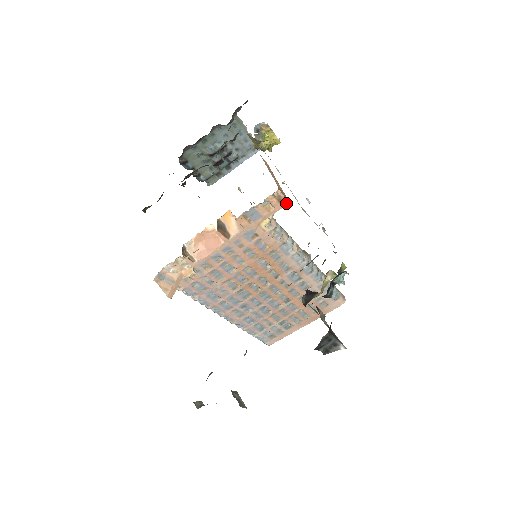
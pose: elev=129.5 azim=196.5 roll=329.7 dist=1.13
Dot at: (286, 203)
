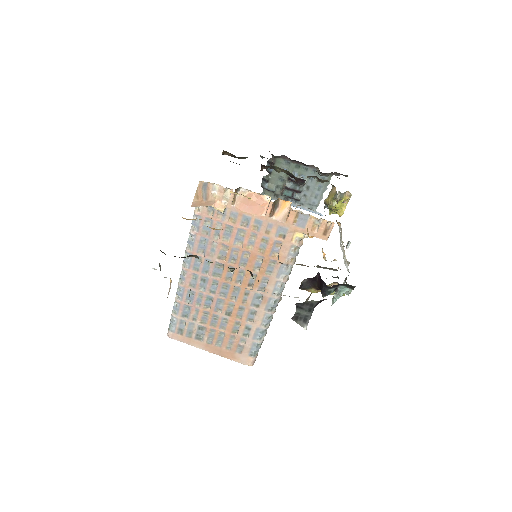
Dot at: (326, 238)
